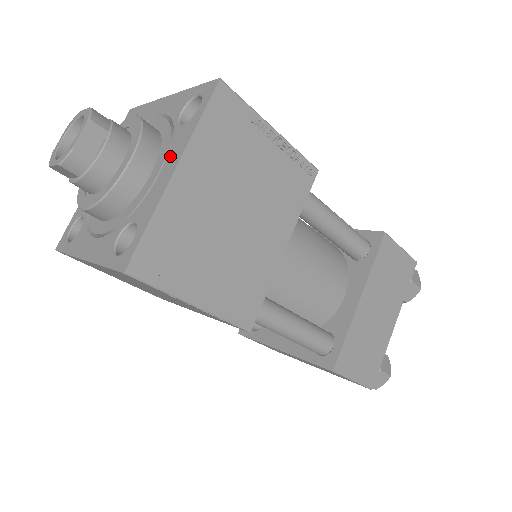
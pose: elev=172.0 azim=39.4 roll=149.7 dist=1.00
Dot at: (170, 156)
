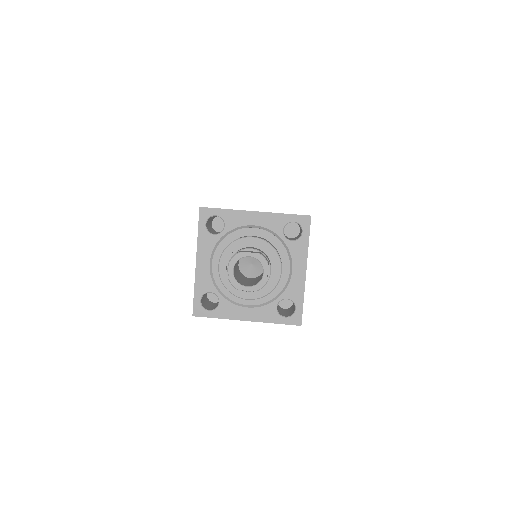
Dot at: (295, 261)
